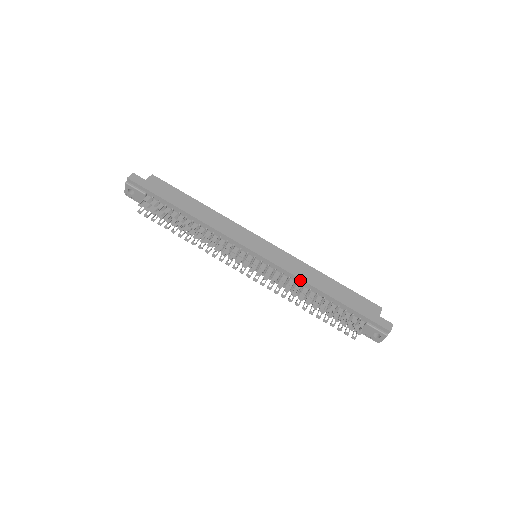
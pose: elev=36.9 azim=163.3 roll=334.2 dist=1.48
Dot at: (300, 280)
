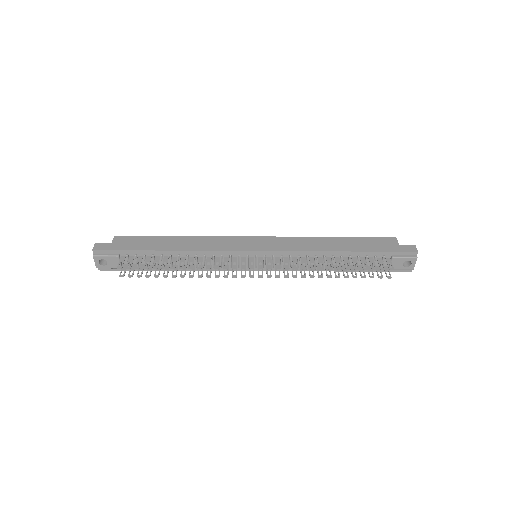
Dot at: (310, 253)
